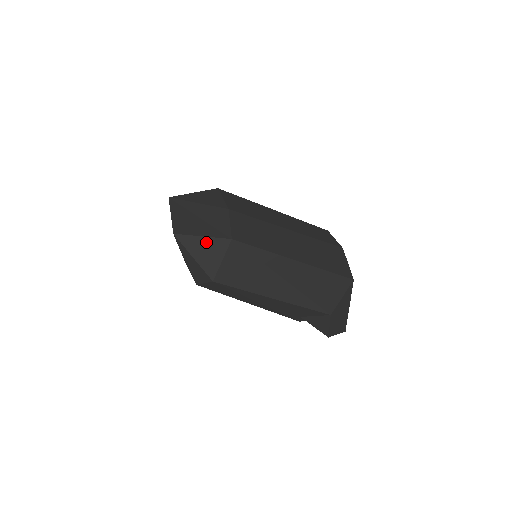
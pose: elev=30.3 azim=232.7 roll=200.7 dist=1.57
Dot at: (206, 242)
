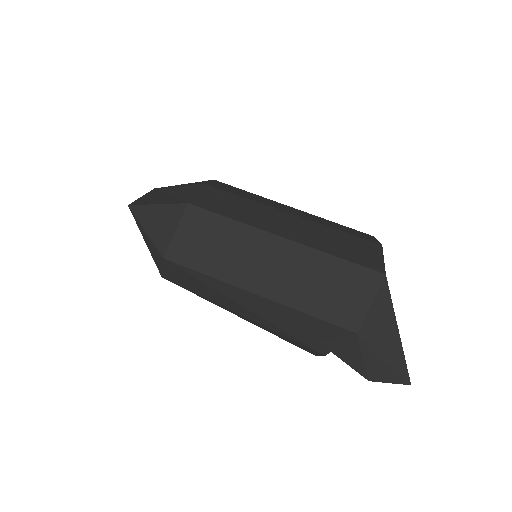
Dot at: (160, 210)
